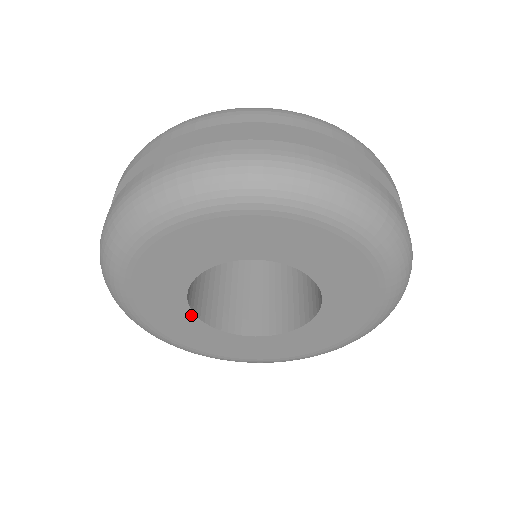
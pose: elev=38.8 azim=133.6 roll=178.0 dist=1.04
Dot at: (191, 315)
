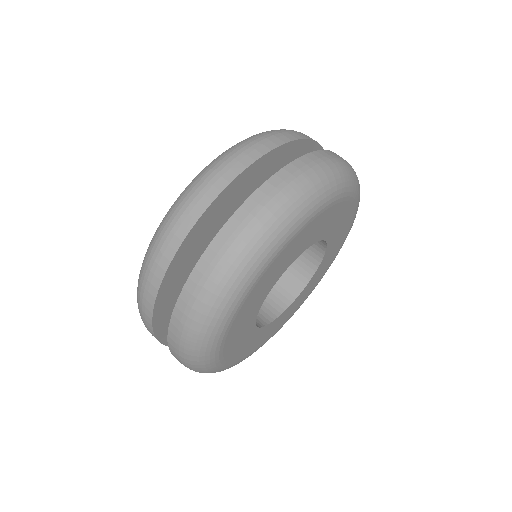
Dot at: (283, 313)
